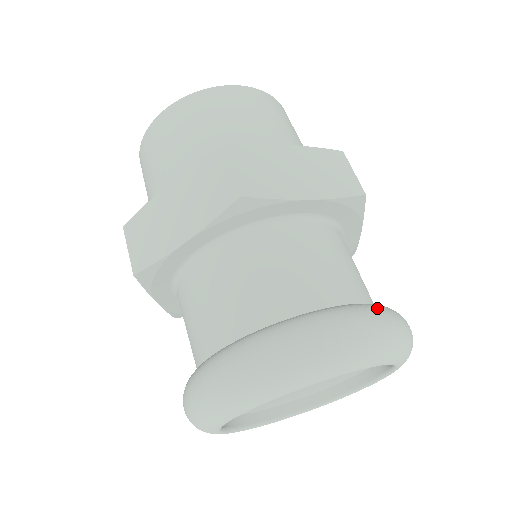
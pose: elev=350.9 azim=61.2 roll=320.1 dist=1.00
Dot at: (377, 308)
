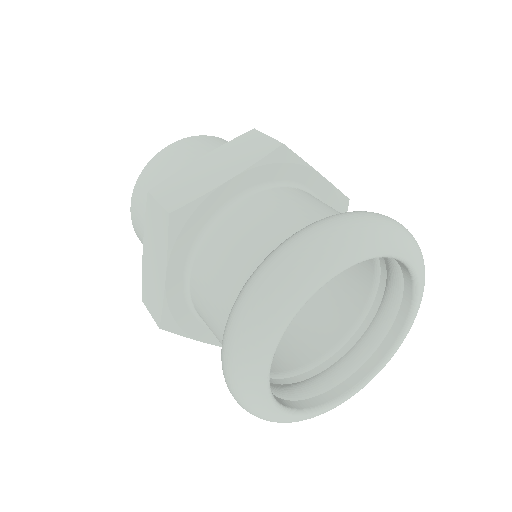
Dot at: occluded
